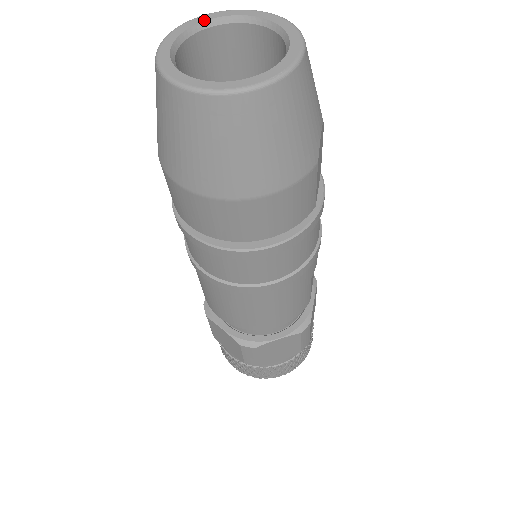
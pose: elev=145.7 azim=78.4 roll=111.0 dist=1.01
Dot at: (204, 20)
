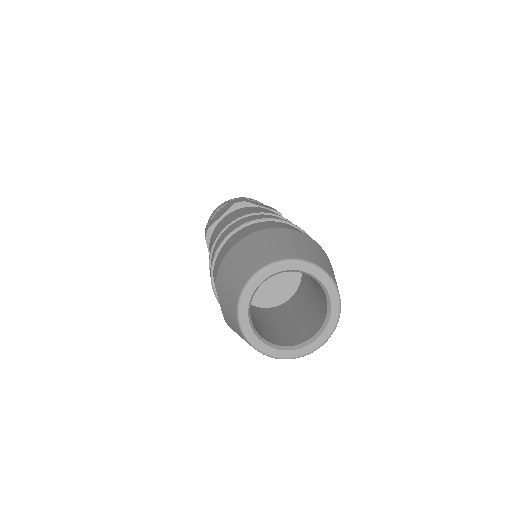
Dot at: (256, 288)
